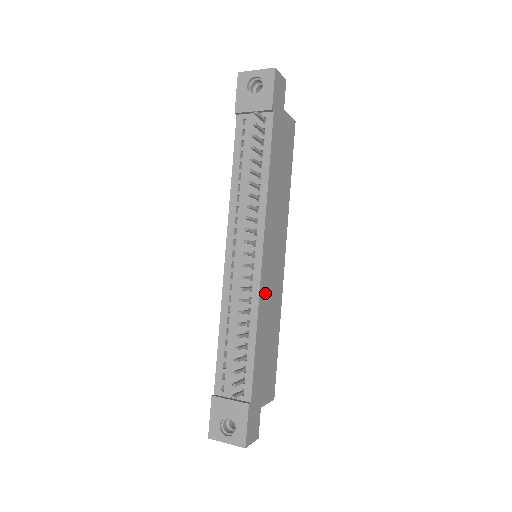
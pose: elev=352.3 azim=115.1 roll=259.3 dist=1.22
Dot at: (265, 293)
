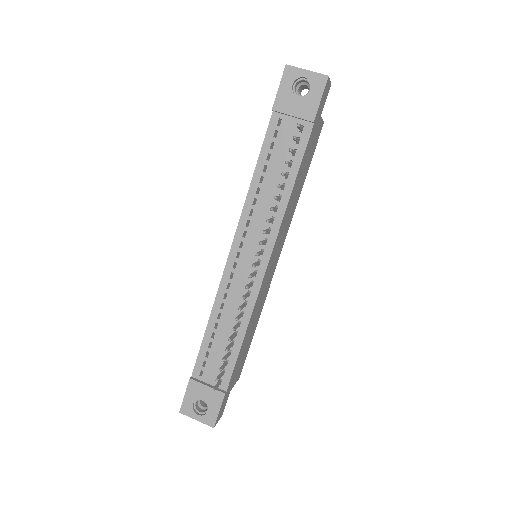
Dot at: (259, 297)
